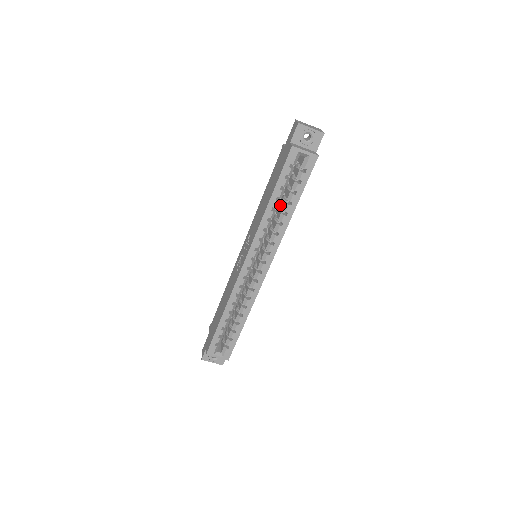
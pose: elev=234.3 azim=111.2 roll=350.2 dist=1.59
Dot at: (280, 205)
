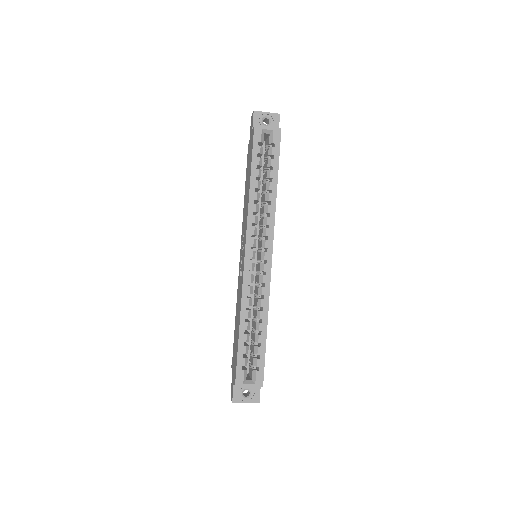
Dot at: (262, 192)
